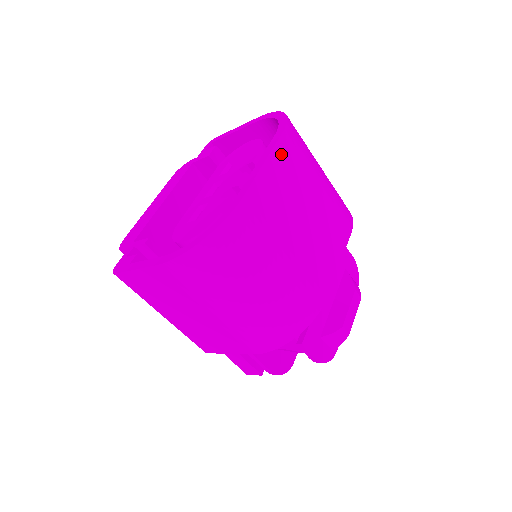
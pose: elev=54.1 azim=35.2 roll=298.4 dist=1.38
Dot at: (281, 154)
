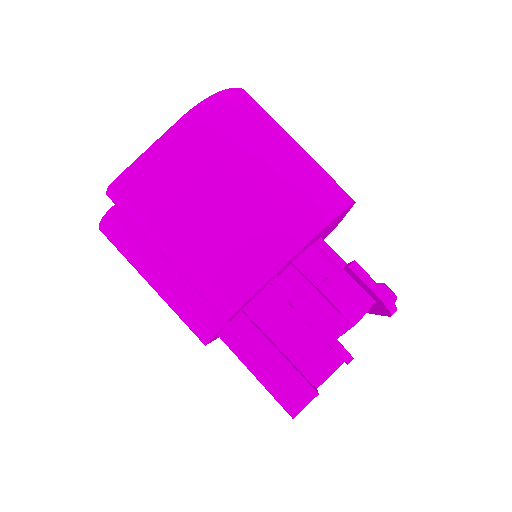
Dot at: occluded
